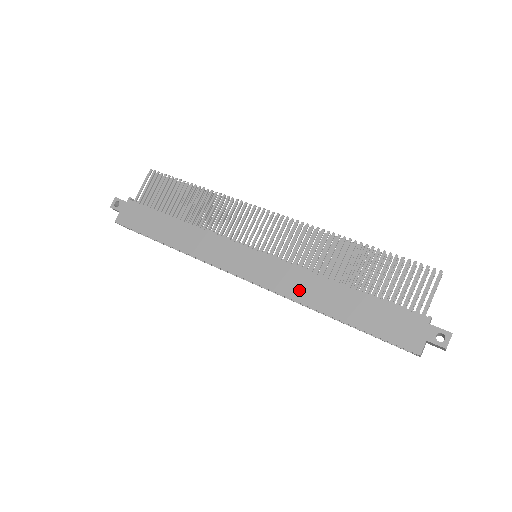
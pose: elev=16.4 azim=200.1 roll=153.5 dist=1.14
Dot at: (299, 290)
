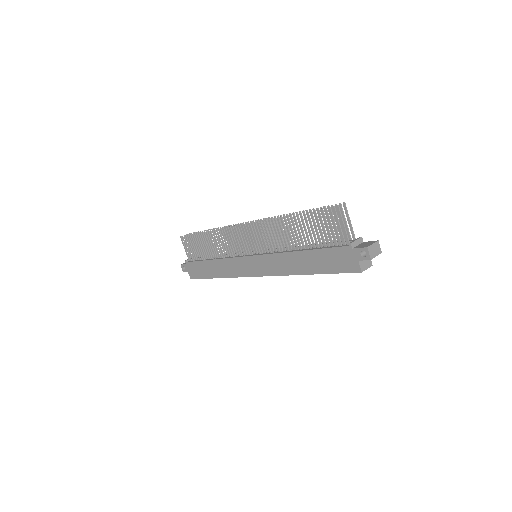
Dot at: (284, 268)
